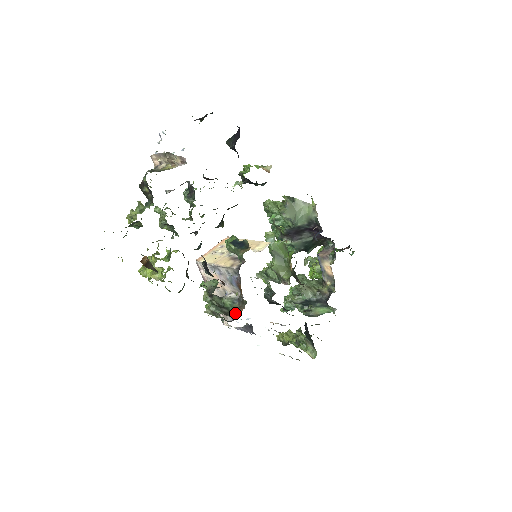
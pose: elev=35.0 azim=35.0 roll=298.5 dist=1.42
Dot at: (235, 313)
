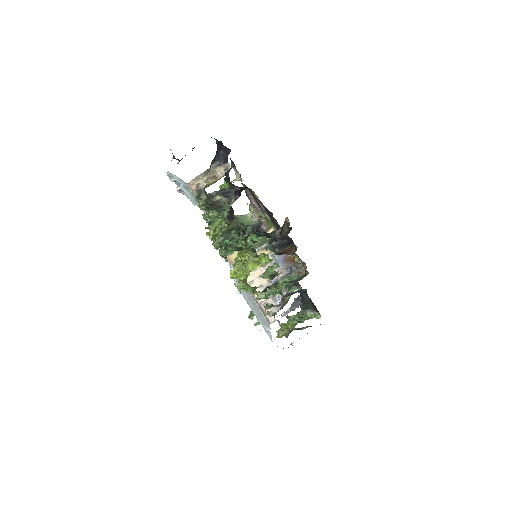
Dot at: (302, 277)
